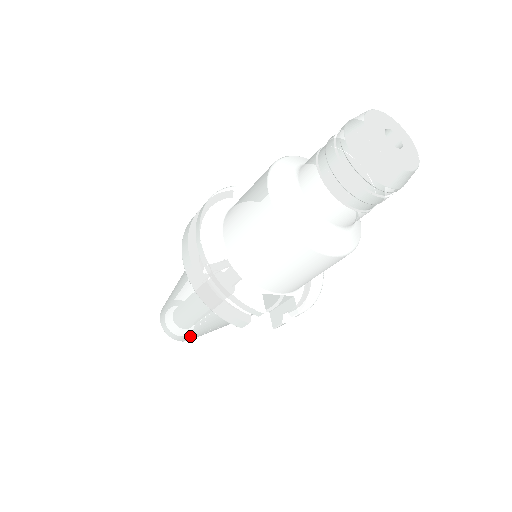
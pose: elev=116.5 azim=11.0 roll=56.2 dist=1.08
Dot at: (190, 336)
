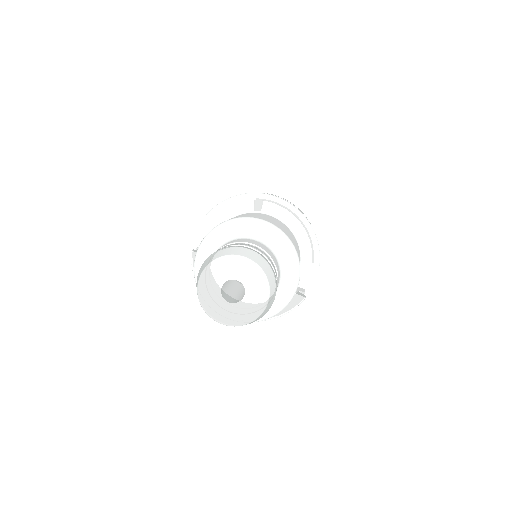
Dot at: occluded
